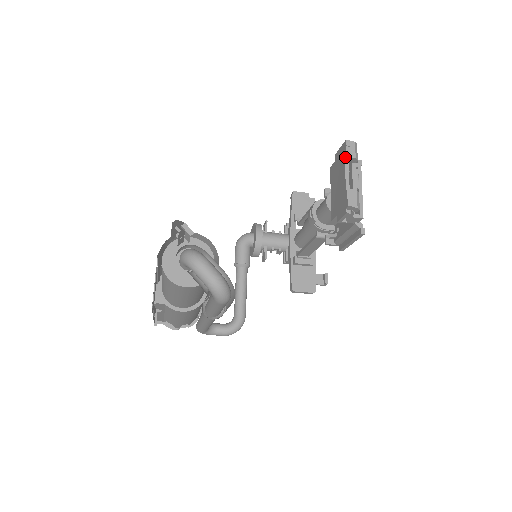
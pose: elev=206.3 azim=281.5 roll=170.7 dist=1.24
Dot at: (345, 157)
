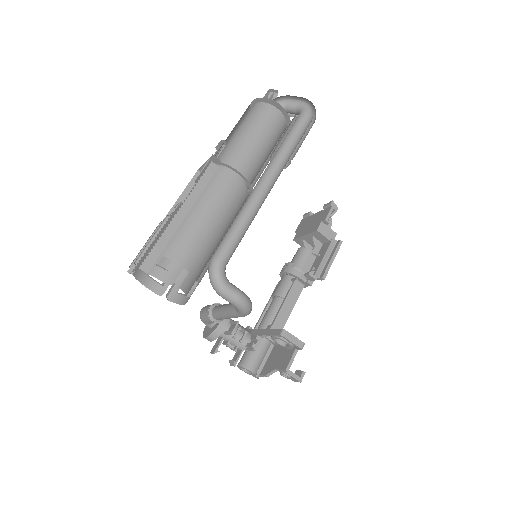
Dot at: (310, 212)
